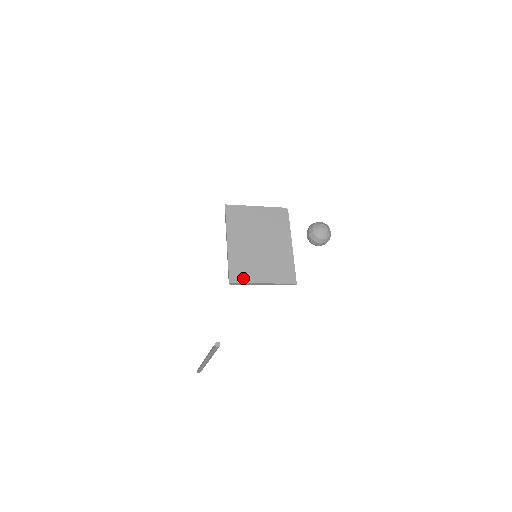
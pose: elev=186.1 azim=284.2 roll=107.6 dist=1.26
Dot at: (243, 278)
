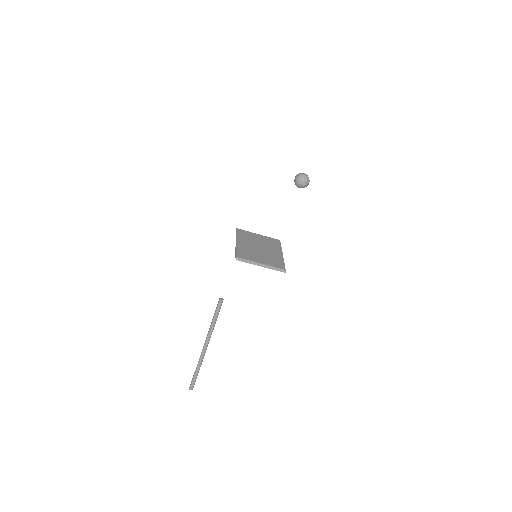
Dot at: (246, 258)
